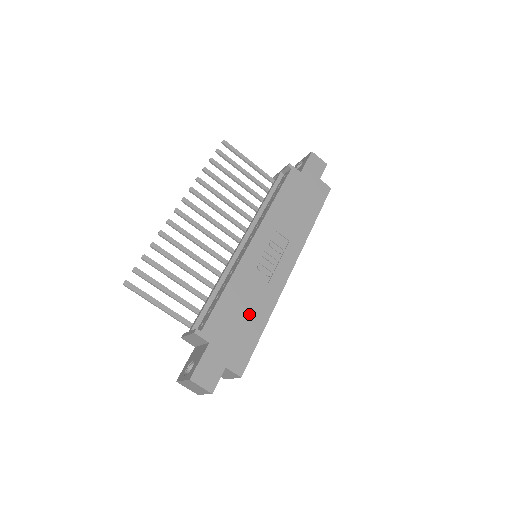
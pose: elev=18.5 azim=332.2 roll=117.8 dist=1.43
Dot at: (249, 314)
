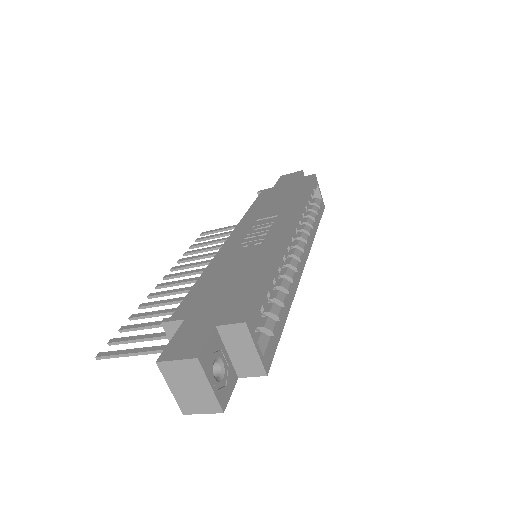
Dot at: (240, 275)
